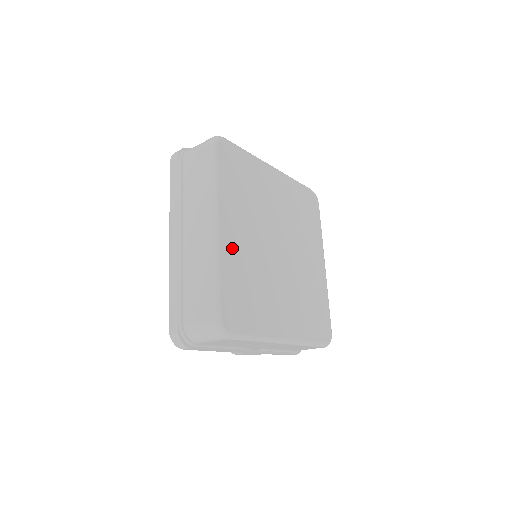
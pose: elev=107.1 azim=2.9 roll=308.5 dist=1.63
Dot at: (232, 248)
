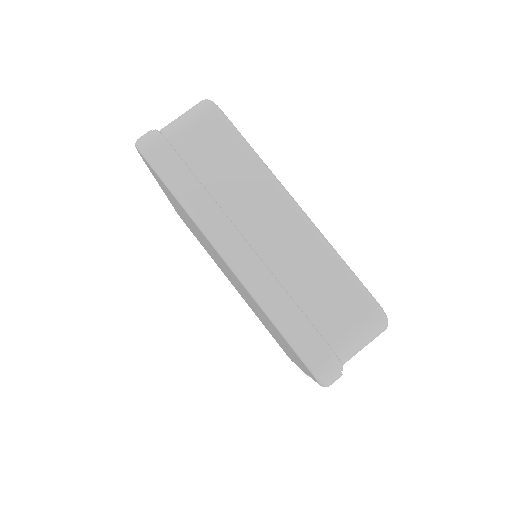
Dot at: occluded
